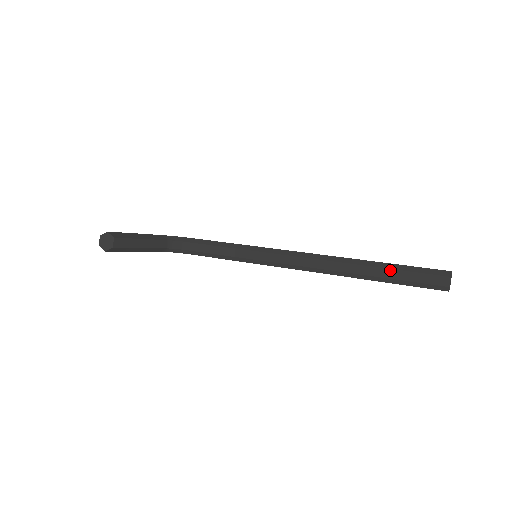
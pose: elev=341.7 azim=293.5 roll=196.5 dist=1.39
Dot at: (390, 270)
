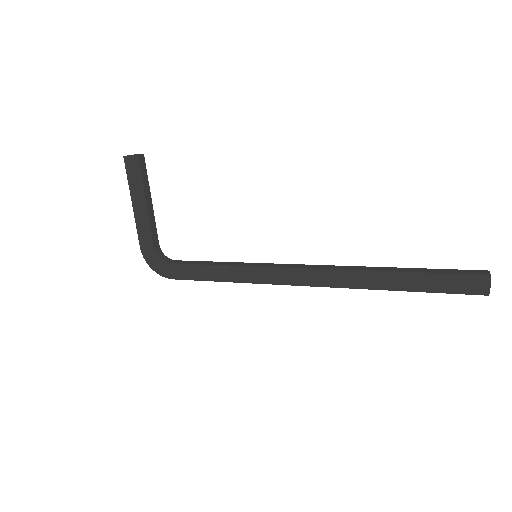
Dot at: (414, 268)
